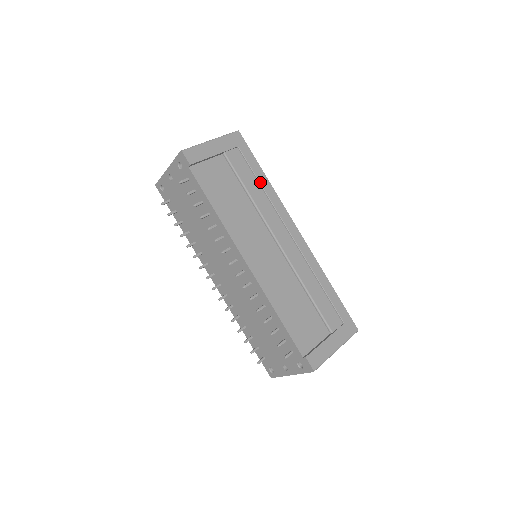
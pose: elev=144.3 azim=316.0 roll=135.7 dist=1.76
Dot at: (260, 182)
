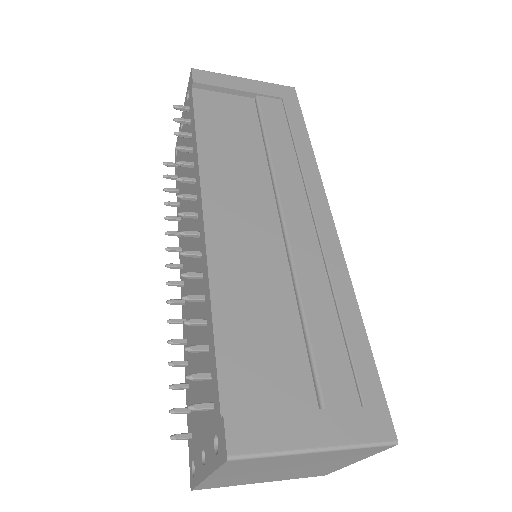
Dot at: (295, 140)
